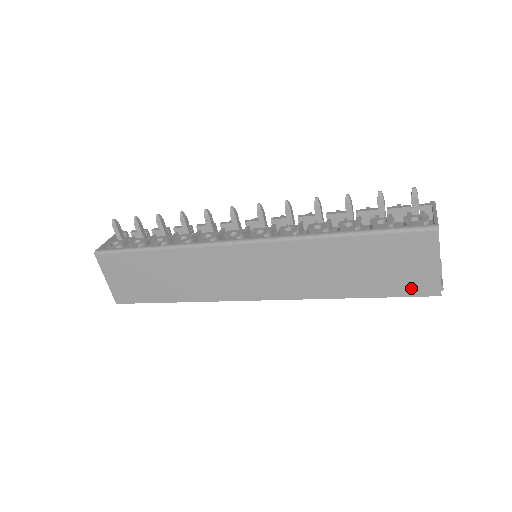
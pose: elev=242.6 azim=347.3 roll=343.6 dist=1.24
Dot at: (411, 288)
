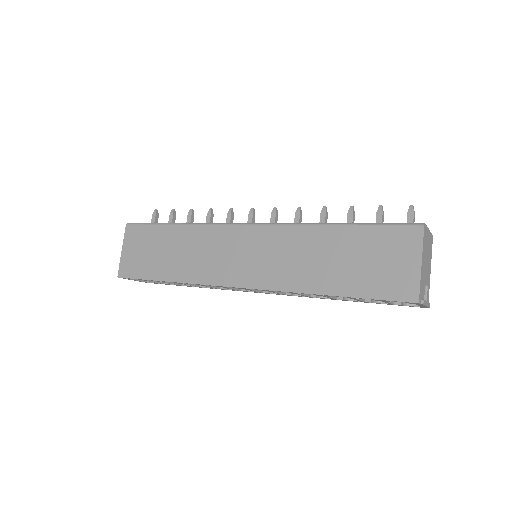
Dot at: (389, 290)
